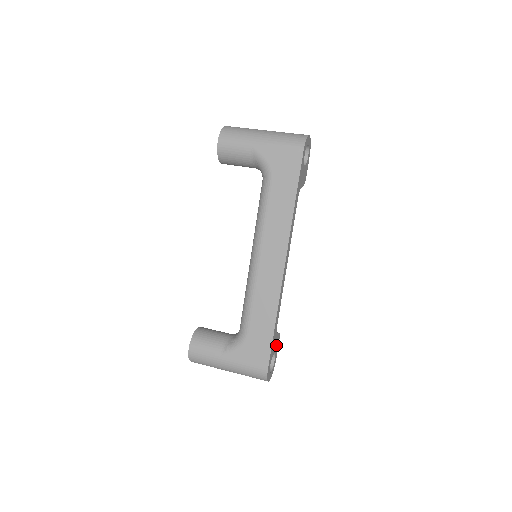
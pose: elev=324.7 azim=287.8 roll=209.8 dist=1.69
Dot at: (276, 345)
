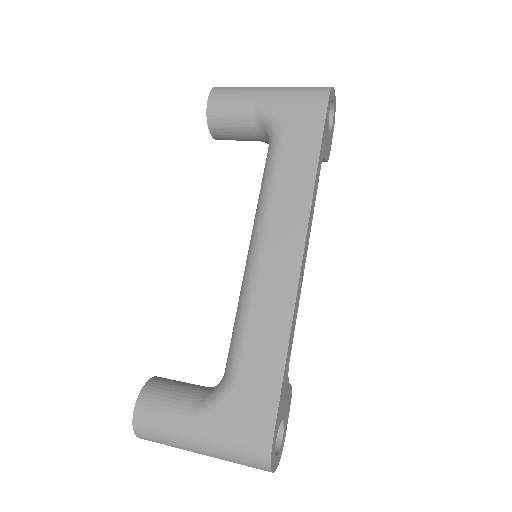
Dot at: (286, 406)
